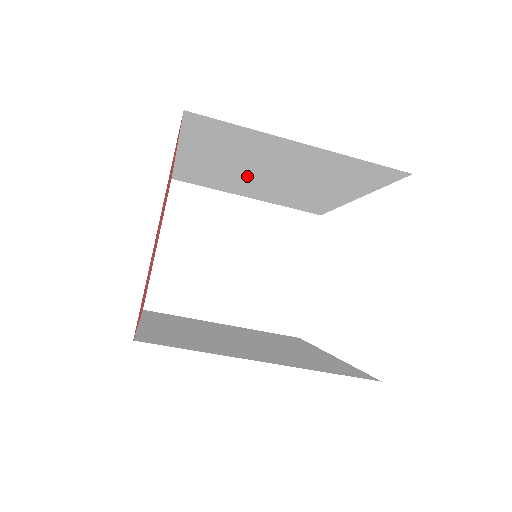
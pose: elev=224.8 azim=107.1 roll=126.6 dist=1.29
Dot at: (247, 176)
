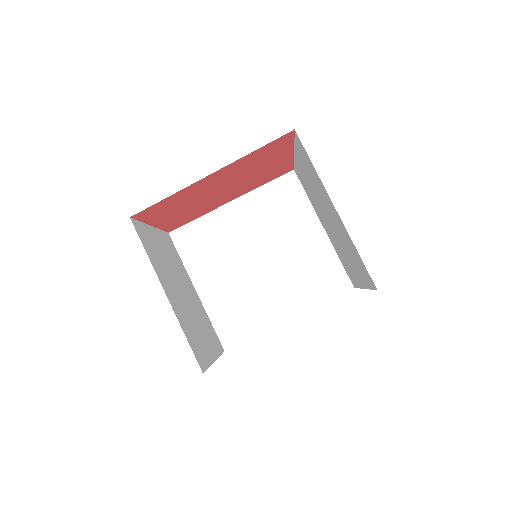
Dot at: (242, 253)
